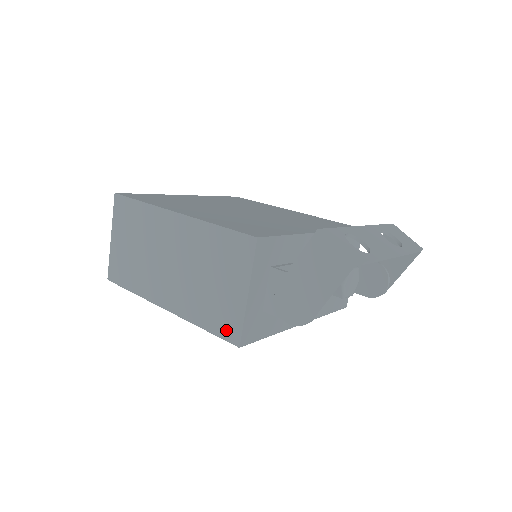
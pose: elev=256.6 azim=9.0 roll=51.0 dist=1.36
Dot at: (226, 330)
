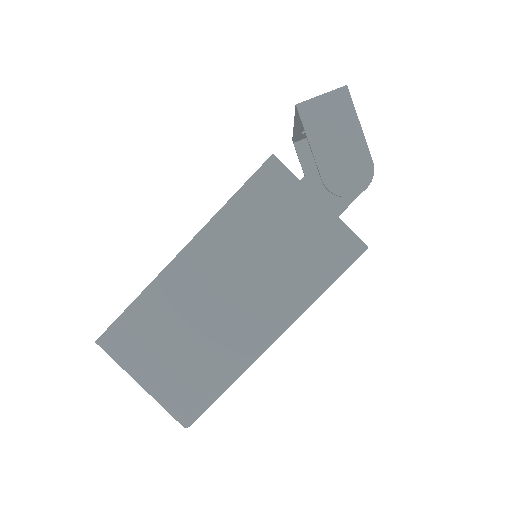
Dot at: (342, 254)
